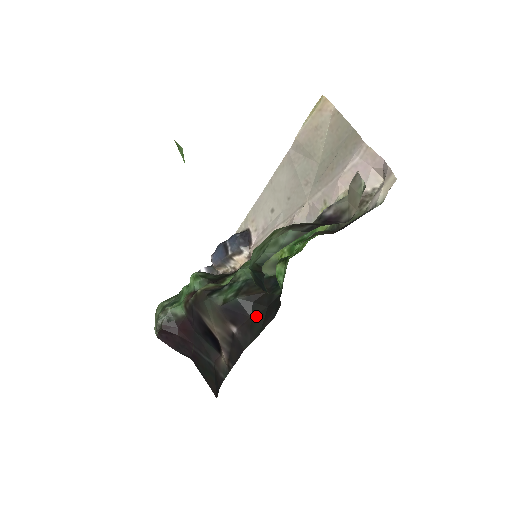
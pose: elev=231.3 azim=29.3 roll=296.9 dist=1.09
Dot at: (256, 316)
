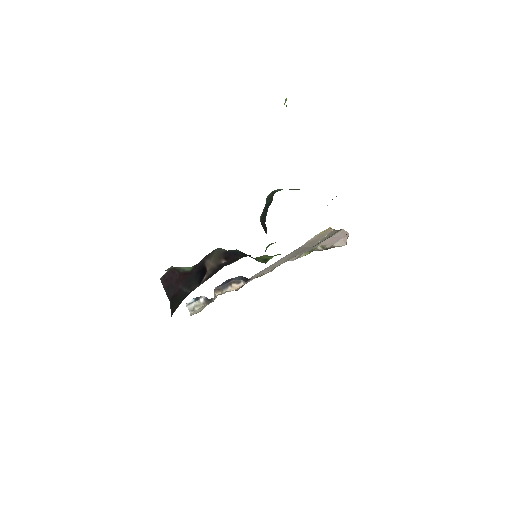
Dot at: occluded
